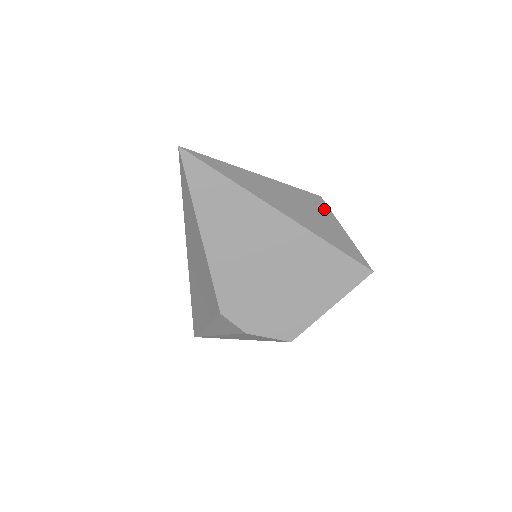
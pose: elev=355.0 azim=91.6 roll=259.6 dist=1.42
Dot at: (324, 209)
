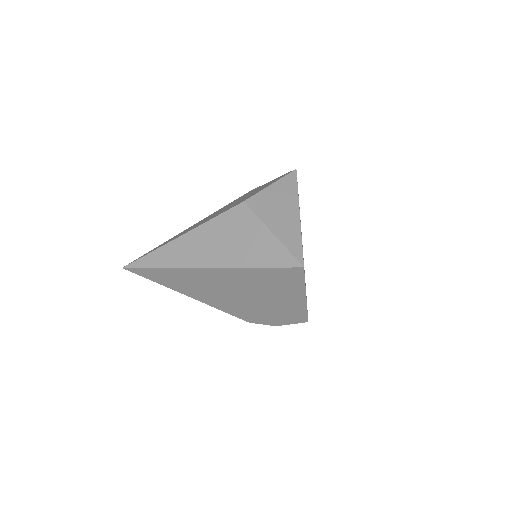
Dot at: (247, 219)
